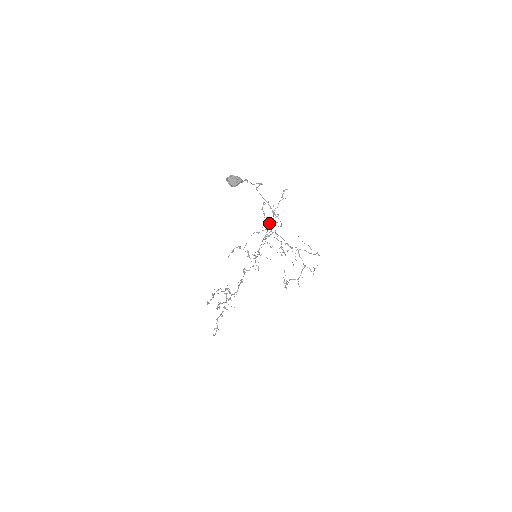
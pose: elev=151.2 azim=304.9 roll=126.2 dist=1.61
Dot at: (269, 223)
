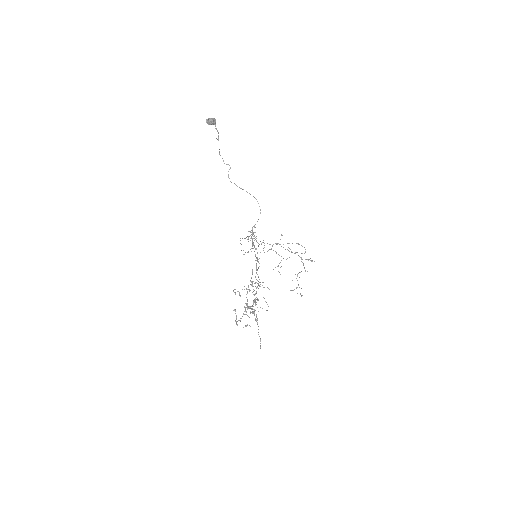
Dot at: occluded
